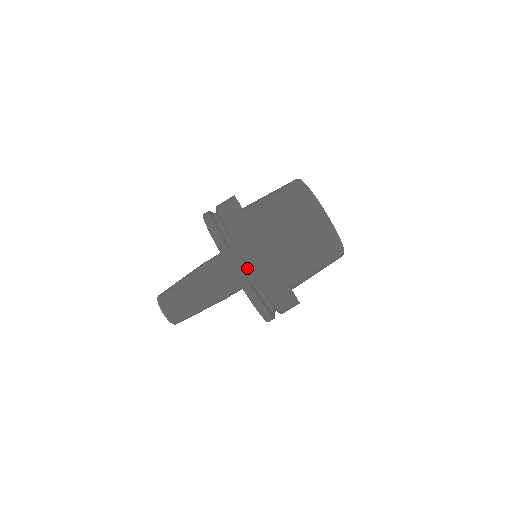
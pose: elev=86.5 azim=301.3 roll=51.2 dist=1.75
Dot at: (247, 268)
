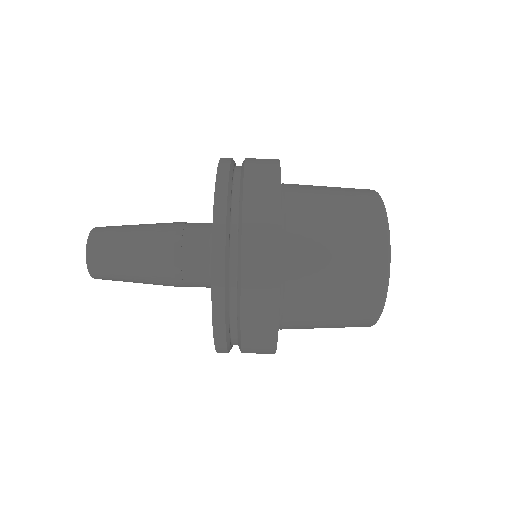
Dot at: (237, 338)
